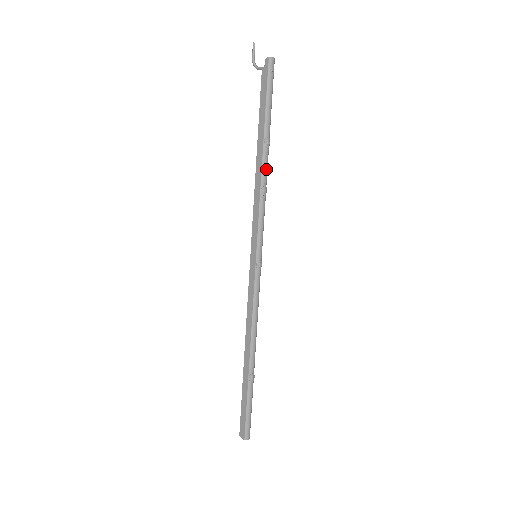
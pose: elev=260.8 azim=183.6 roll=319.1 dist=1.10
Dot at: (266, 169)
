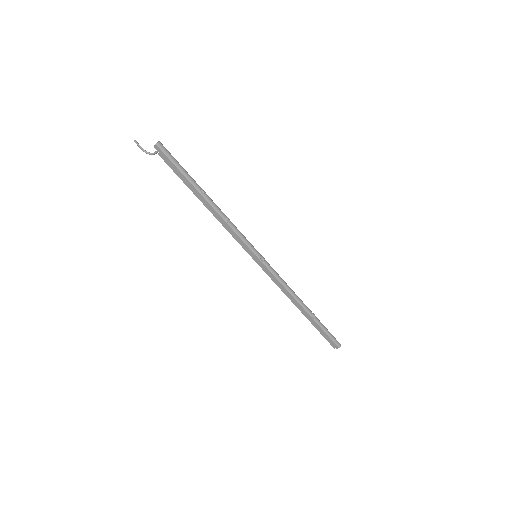
Dot at: (217, 207)
